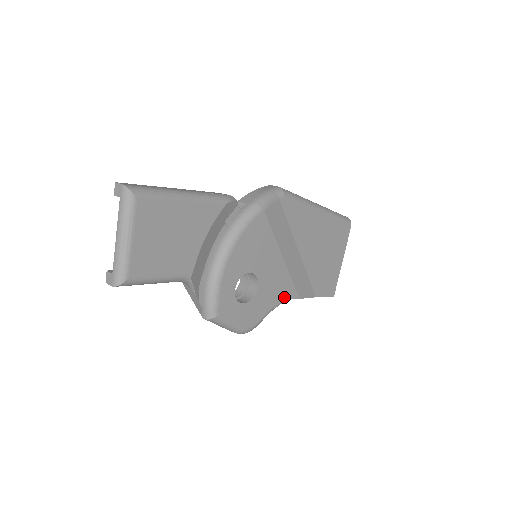
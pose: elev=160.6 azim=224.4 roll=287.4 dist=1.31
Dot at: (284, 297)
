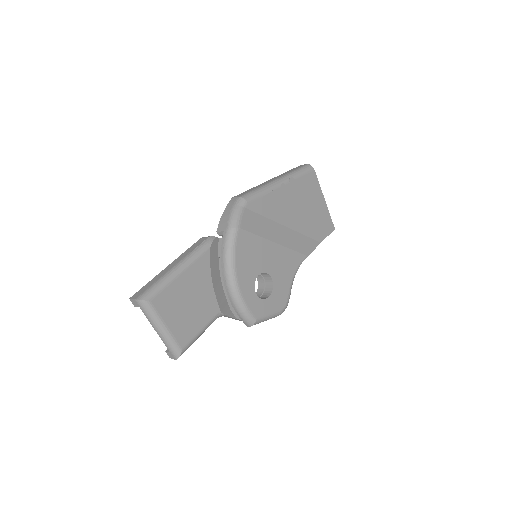
Dot at: (296, 266)
